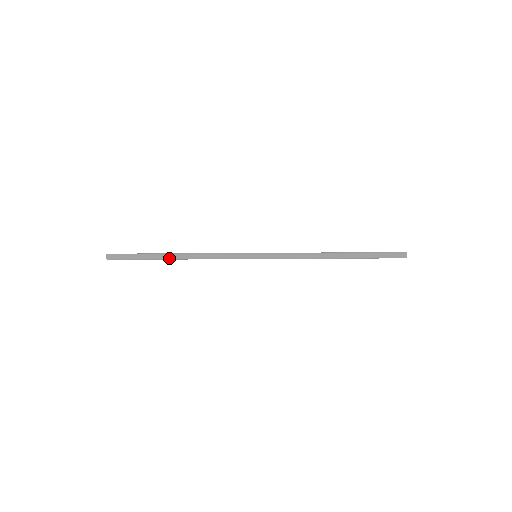
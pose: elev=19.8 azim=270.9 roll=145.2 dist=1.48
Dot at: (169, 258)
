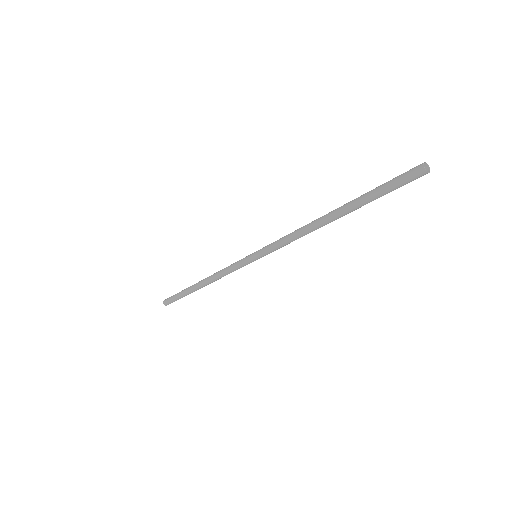
Dot at: (195, 286)
